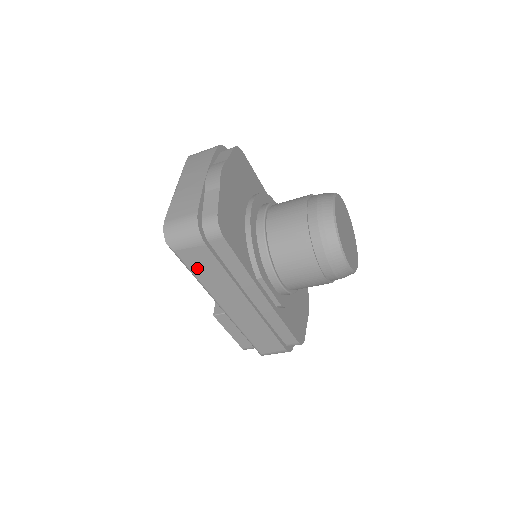
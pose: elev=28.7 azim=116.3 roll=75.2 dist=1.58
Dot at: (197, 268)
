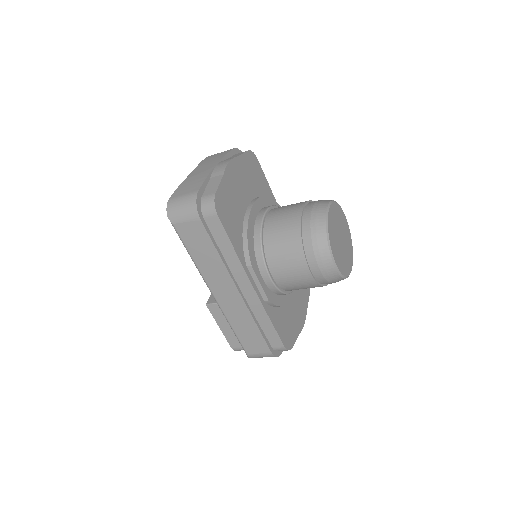
Dot at: (192, 245)
